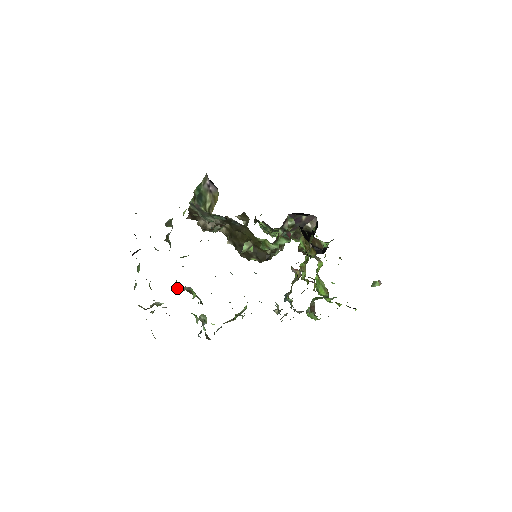
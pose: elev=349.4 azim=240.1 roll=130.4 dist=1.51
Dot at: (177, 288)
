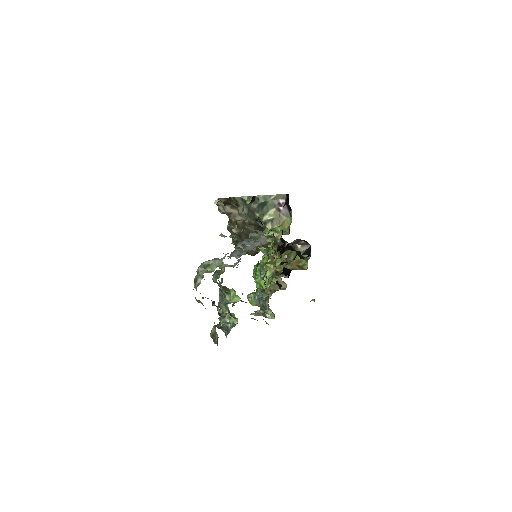
Dot at: (216, 282)
